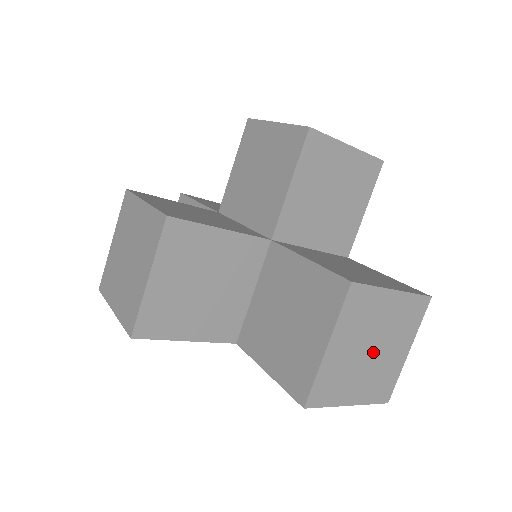
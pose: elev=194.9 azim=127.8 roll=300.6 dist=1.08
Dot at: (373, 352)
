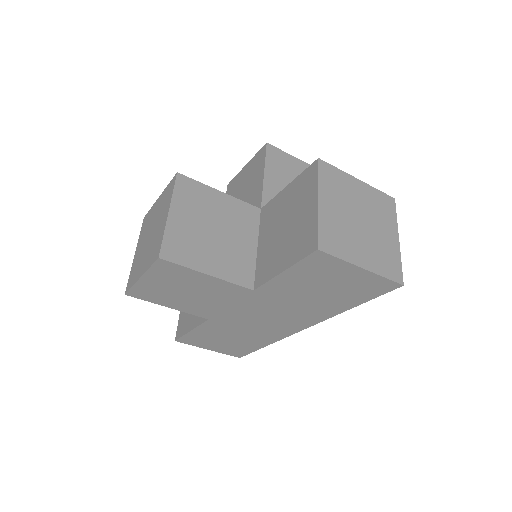
Dot at: (363, 225)
